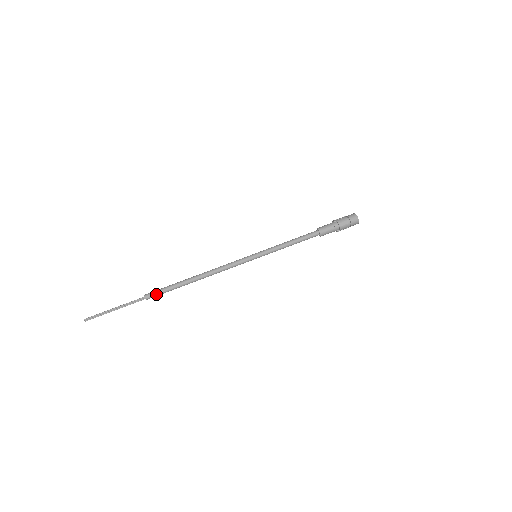
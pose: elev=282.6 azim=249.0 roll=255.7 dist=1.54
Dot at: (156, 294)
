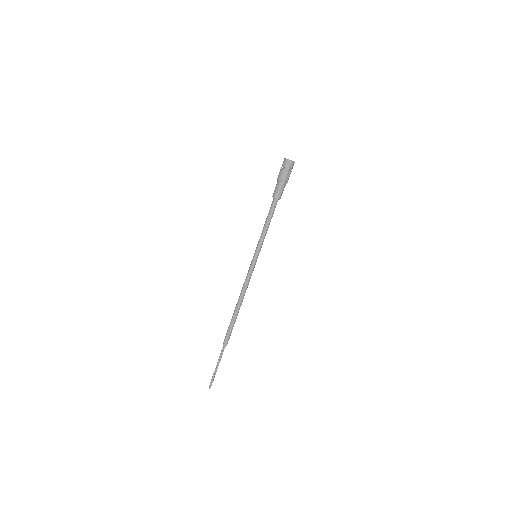
Dot at: (229, 338)
